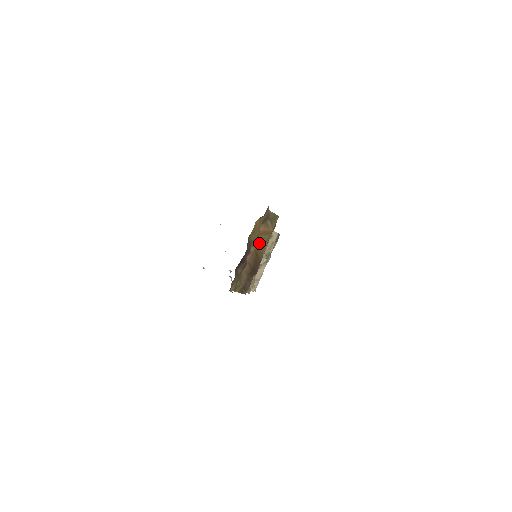
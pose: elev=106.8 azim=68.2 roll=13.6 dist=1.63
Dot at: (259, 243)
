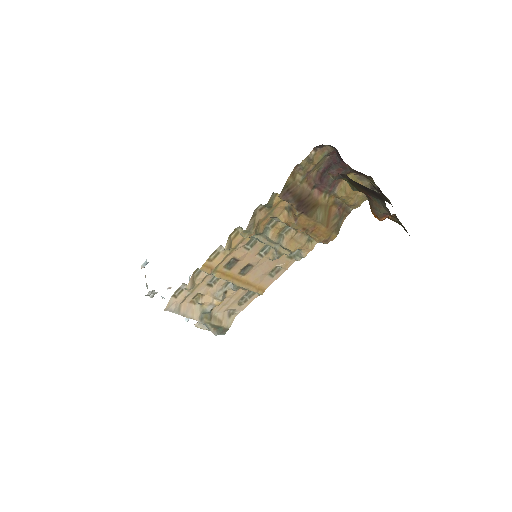
Dot at: (323, 209)
